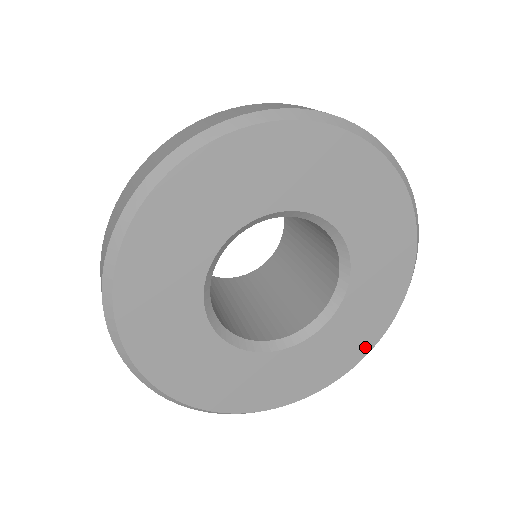
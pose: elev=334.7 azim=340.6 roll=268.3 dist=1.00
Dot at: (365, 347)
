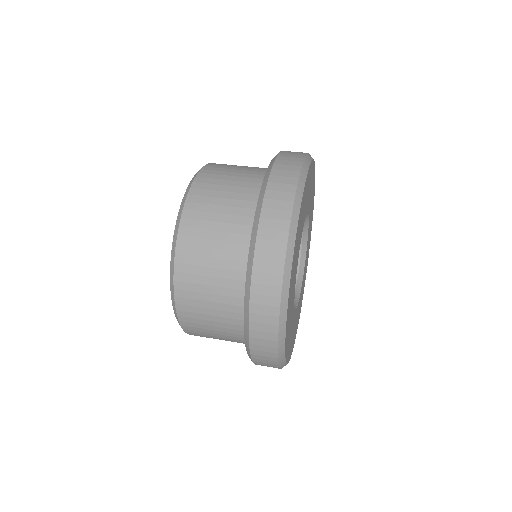
Dot at: occluded
